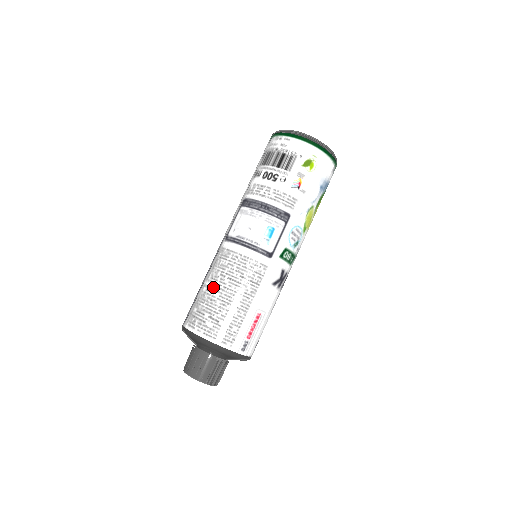
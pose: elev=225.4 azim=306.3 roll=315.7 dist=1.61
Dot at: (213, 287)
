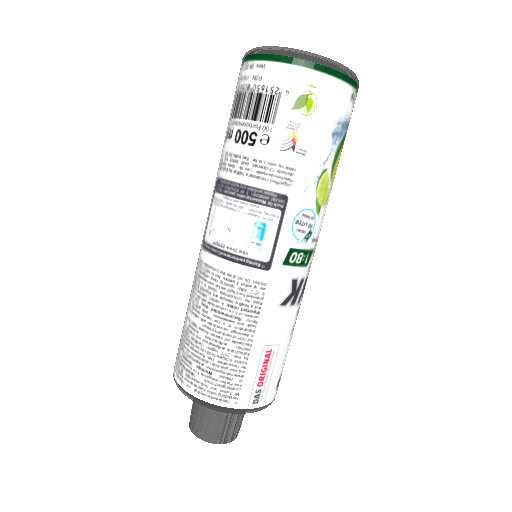
Dot at: (196, 323)
